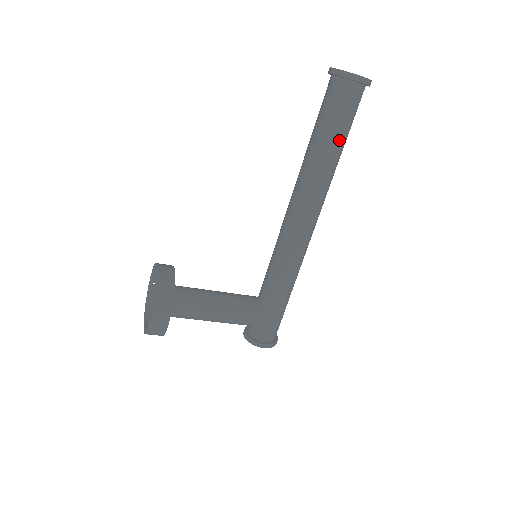
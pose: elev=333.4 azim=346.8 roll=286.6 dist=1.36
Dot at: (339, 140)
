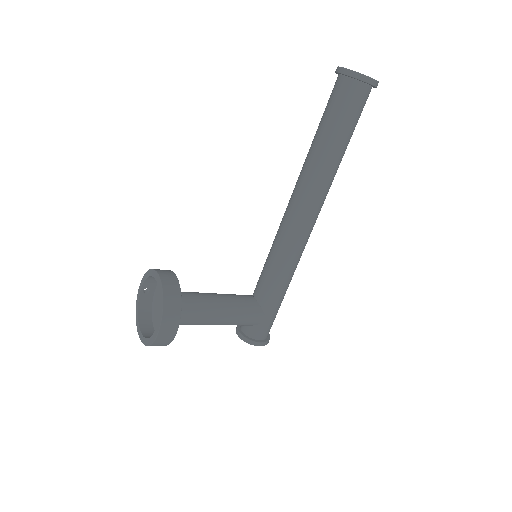
Dot at: (346, 140)
